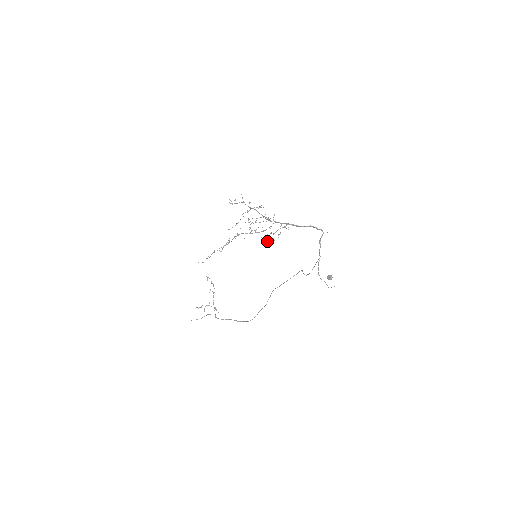
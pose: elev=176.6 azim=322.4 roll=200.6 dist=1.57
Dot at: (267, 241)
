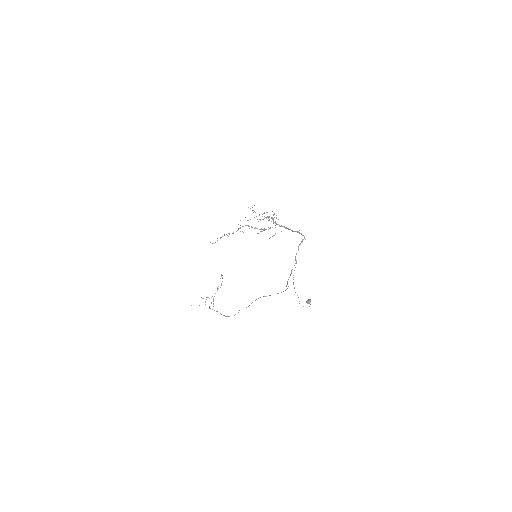
Dot at: occluded
